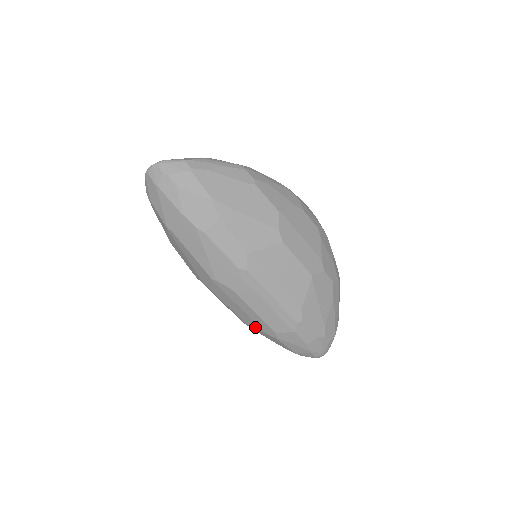
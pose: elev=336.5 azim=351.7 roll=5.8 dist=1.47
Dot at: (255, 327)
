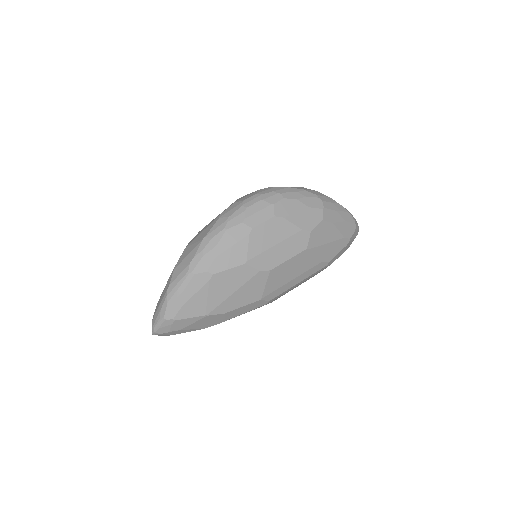
Dot at: occluded
